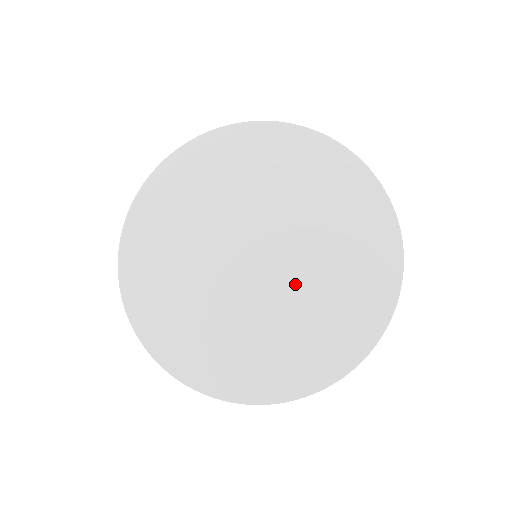
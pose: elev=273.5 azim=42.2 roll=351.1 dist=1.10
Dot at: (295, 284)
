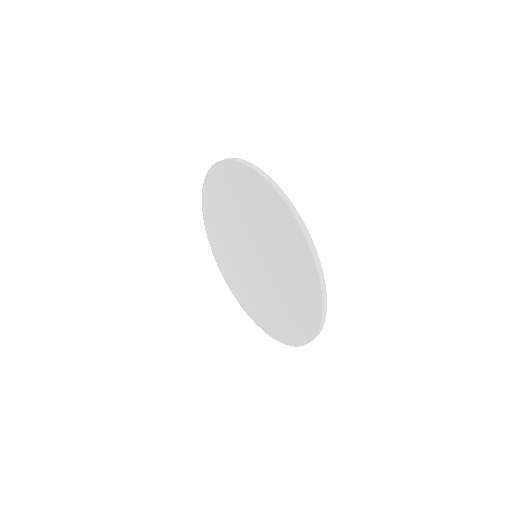
Dot at: (275, 275)
